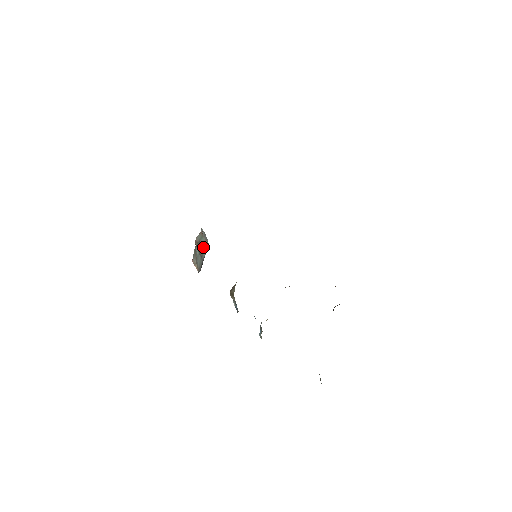
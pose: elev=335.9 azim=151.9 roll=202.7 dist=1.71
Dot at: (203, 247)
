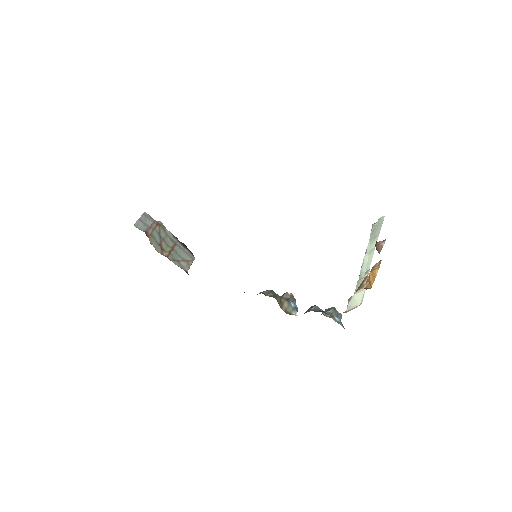
Dot at: (164, 237)
